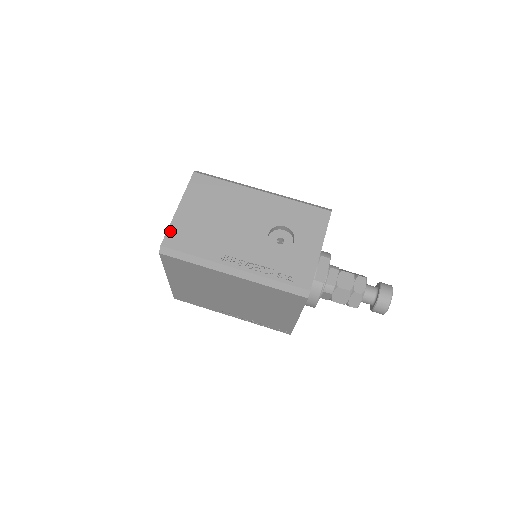
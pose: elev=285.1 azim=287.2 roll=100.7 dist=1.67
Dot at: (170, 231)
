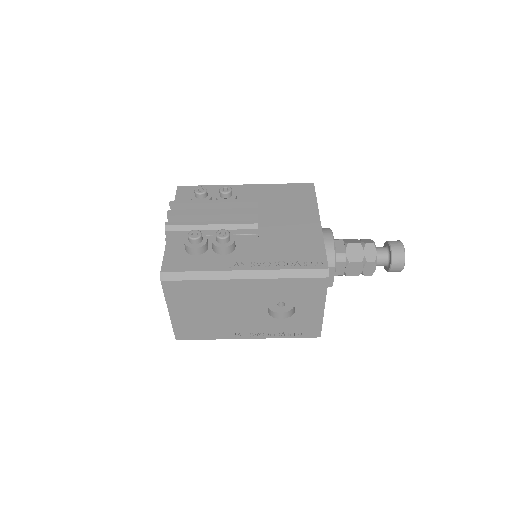
Dot at: (176, 330)
